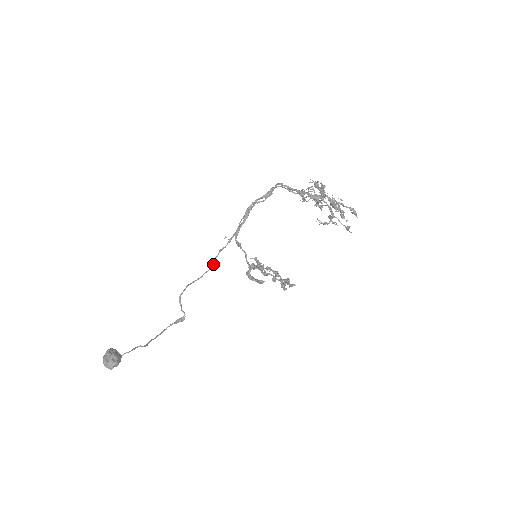
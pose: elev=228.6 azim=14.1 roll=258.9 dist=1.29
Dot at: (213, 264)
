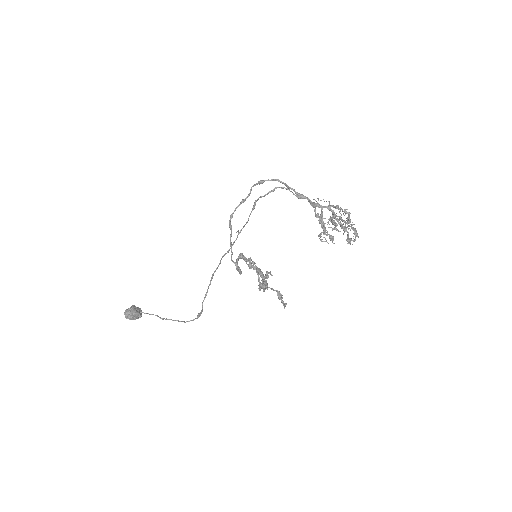
Dot at: (224, 255)
